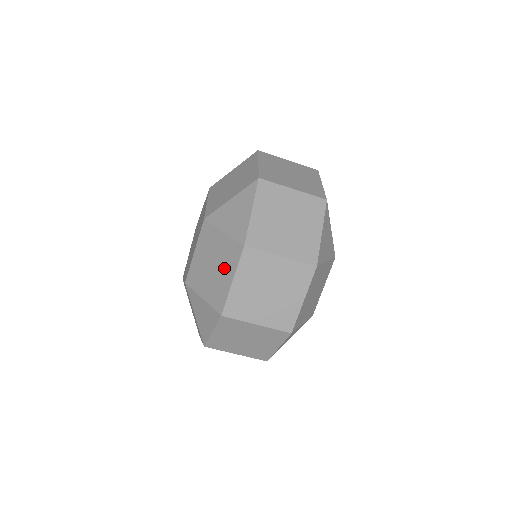
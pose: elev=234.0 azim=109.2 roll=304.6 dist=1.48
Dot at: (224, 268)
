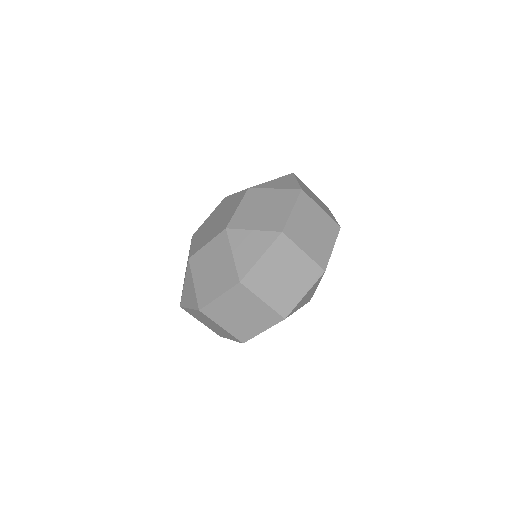
Dot at: (219, 281)
